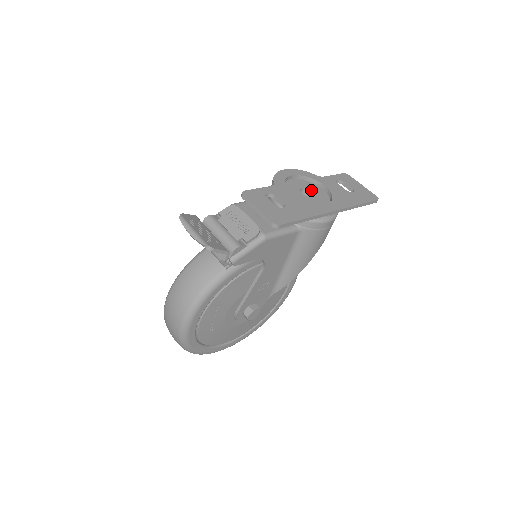
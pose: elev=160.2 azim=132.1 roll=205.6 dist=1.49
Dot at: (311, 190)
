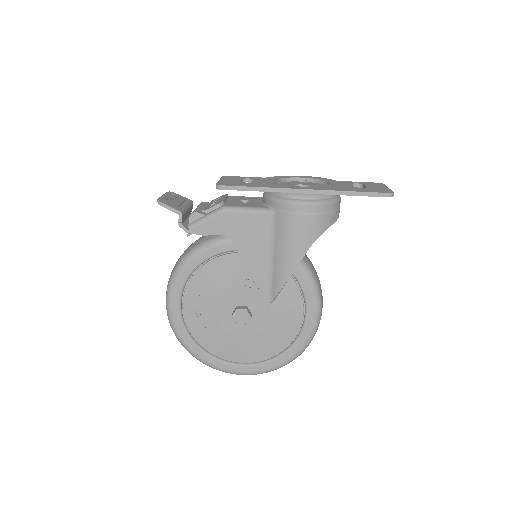
Dot at: (310, 186)
